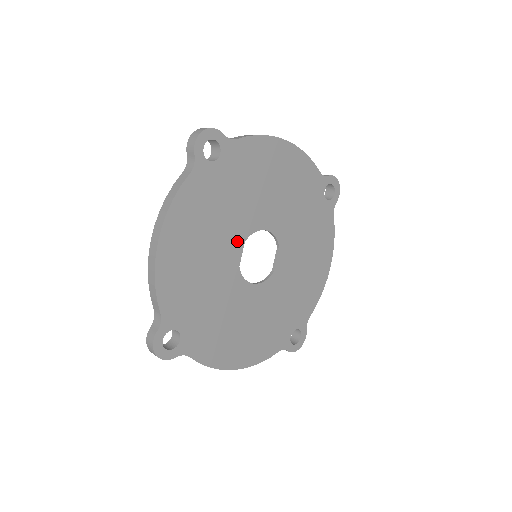
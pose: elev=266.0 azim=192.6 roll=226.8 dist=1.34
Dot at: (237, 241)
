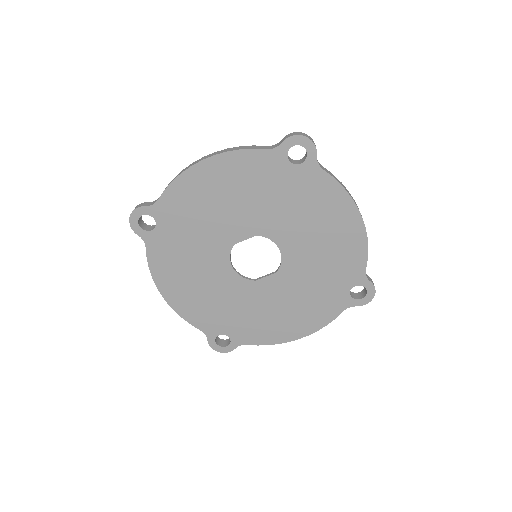
Dot at: (252, 228)
